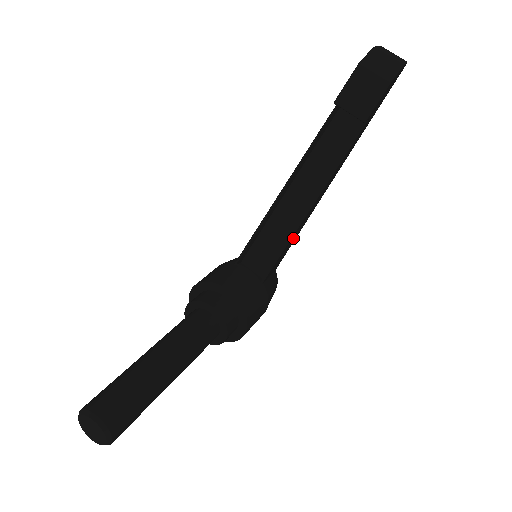
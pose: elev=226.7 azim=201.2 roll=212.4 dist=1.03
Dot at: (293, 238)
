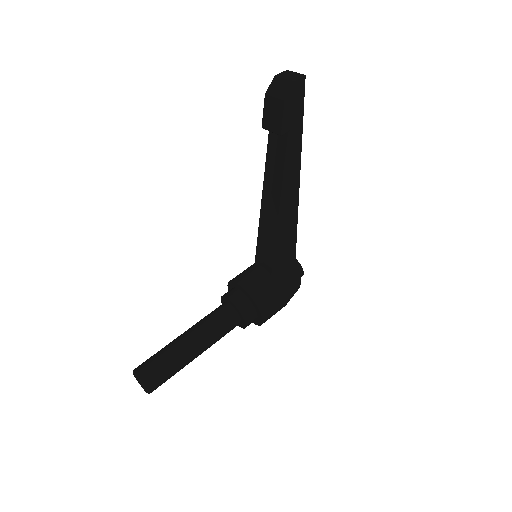
Dot at: (285, 236)
